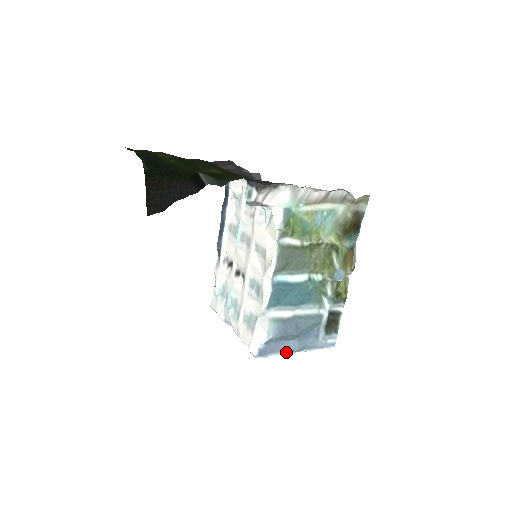
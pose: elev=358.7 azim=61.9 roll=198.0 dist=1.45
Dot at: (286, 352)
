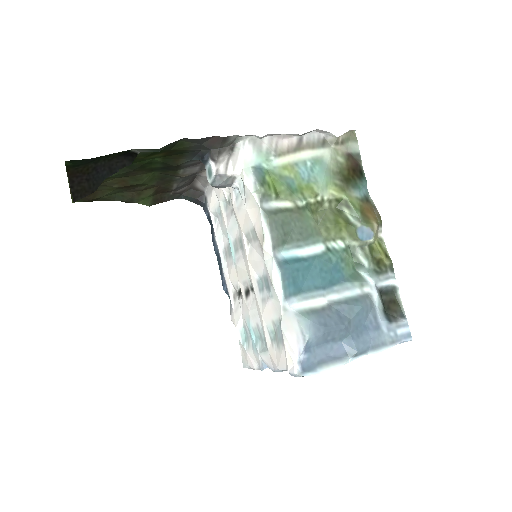
Dot at: (342, 360)
